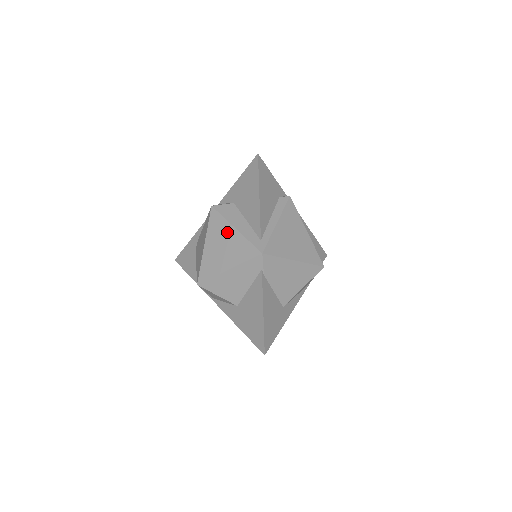
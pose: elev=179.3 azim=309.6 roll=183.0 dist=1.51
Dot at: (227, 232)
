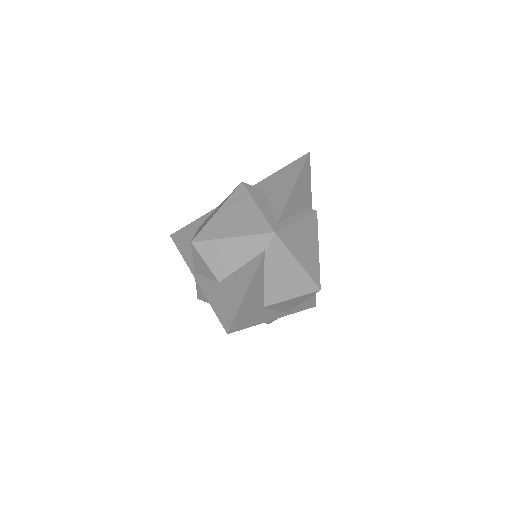
Dot at: (247, 206)
